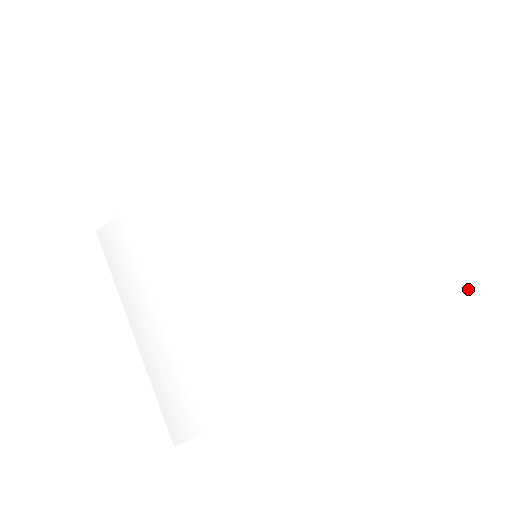
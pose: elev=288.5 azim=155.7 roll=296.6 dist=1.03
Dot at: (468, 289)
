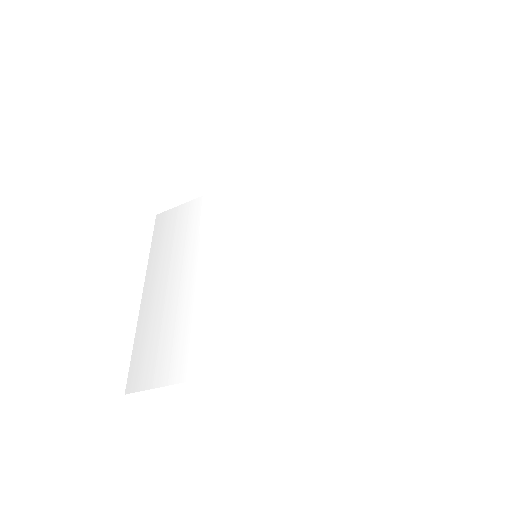
Dot at: (412, 320)
